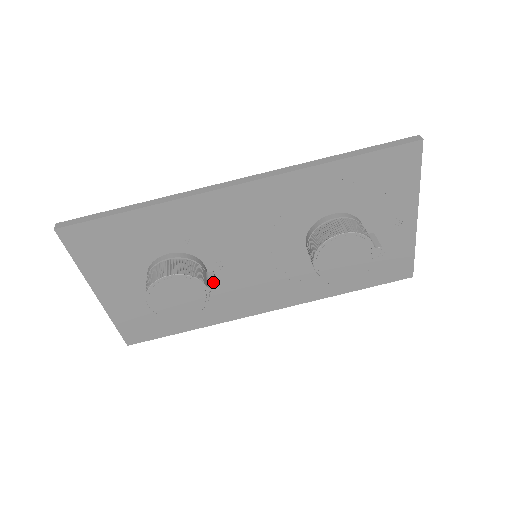
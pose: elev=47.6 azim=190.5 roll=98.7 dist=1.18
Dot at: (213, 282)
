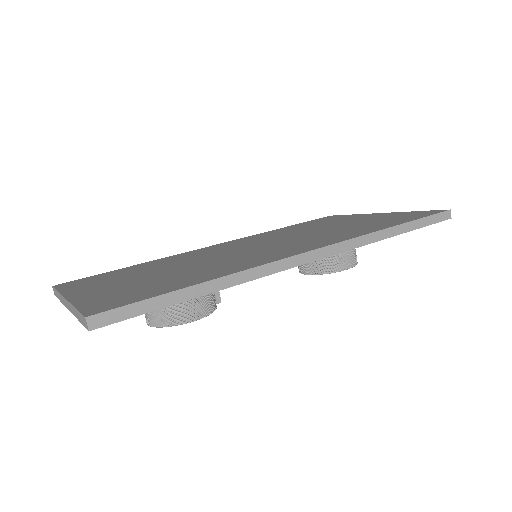
Dot at: (219, 296)
